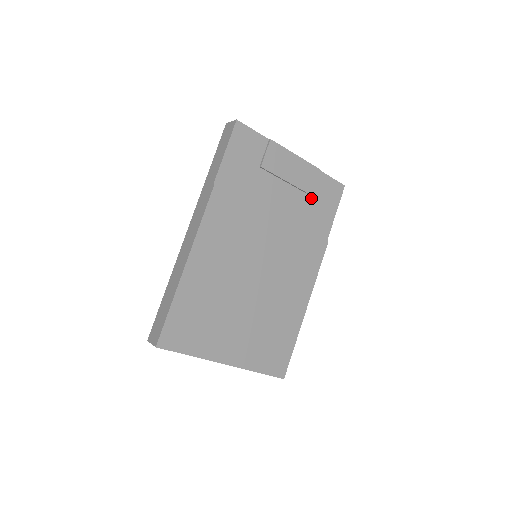
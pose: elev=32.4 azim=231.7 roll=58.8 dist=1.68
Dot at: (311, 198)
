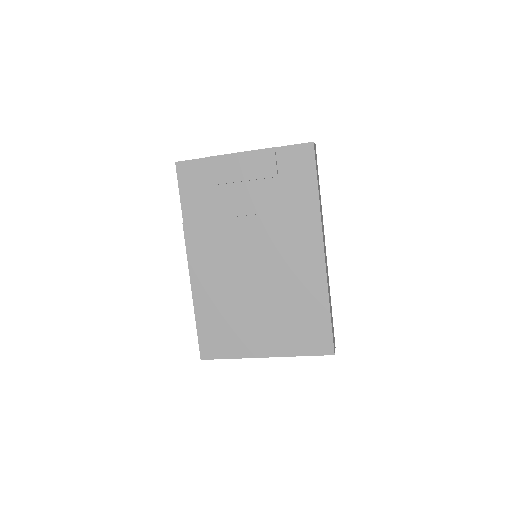
Dot at: (279, 179)
